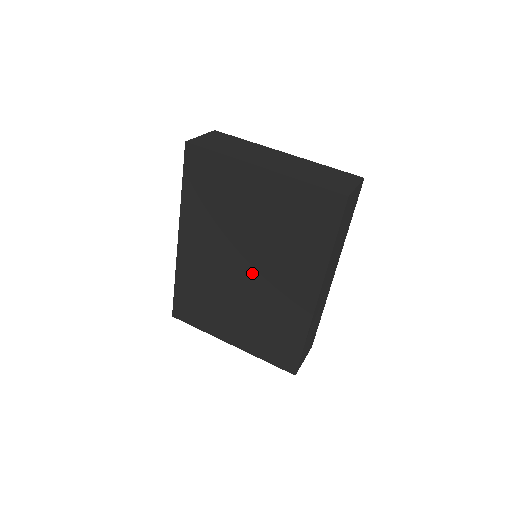
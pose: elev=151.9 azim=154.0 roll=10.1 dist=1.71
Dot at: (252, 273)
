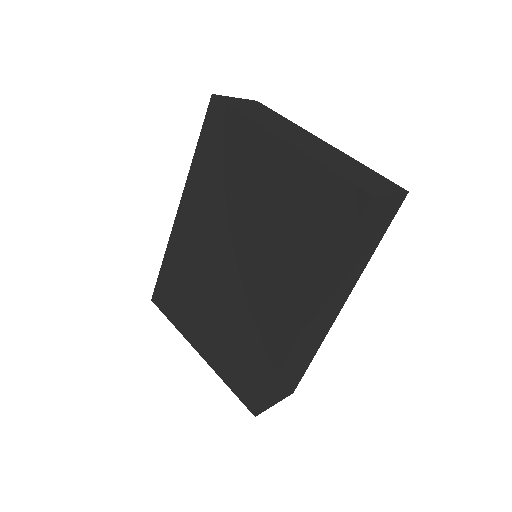
Dot at: (240, 270)
